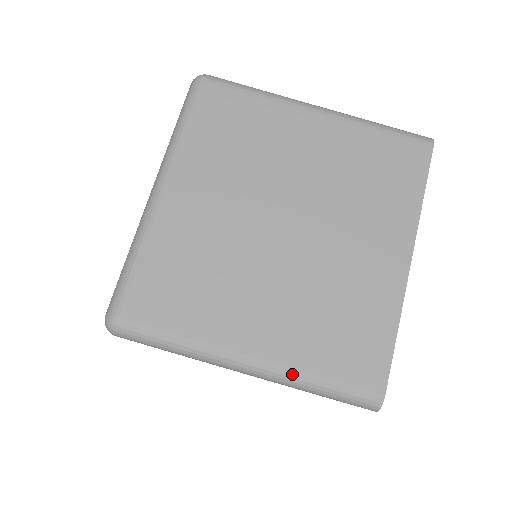
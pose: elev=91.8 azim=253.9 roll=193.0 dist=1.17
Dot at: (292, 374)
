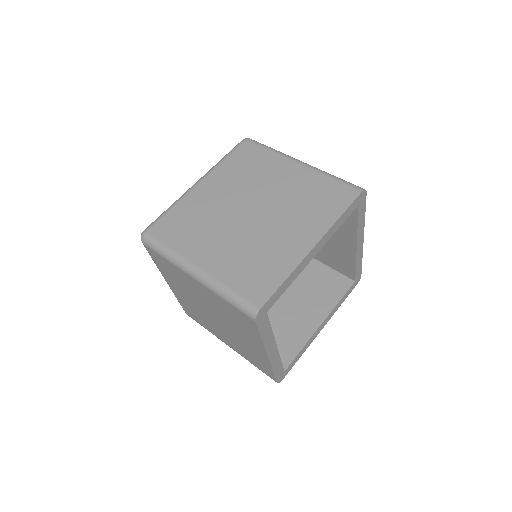
Dot at: (215, 282)
